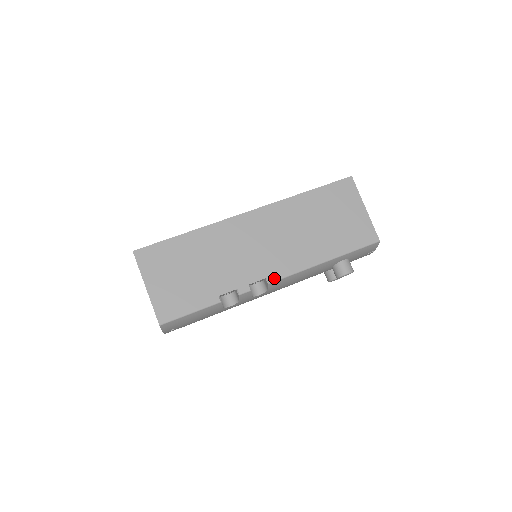
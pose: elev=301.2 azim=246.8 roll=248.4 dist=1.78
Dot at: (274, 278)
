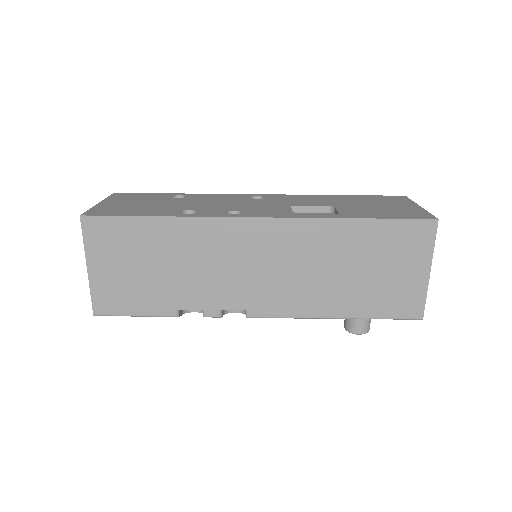
Dot at: (257, 314)
